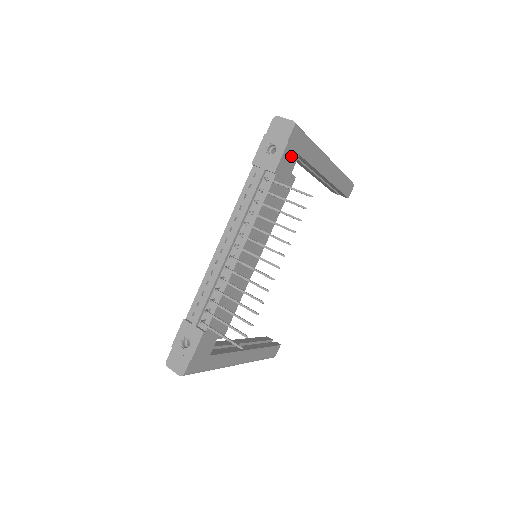
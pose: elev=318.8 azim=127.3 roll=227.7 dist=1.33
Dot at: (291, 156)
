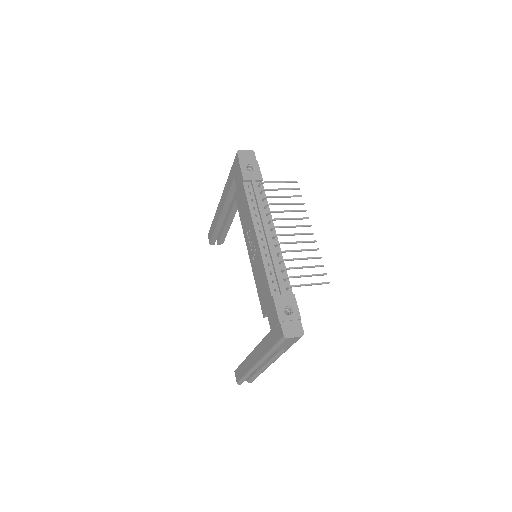
Dot at: occluded
